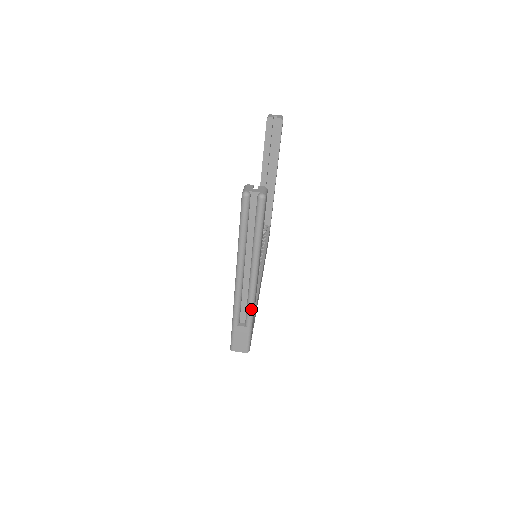
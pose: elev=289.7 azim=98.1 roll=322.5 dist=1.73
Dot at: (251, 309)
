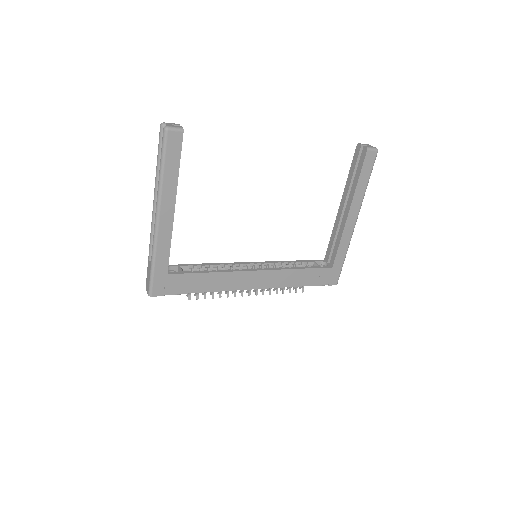
Dot at: (153, 246)
